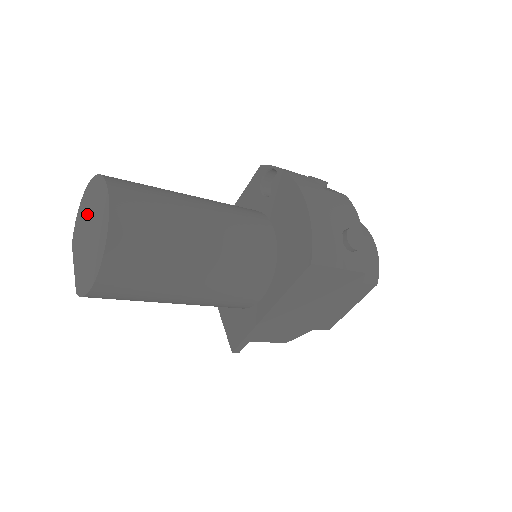
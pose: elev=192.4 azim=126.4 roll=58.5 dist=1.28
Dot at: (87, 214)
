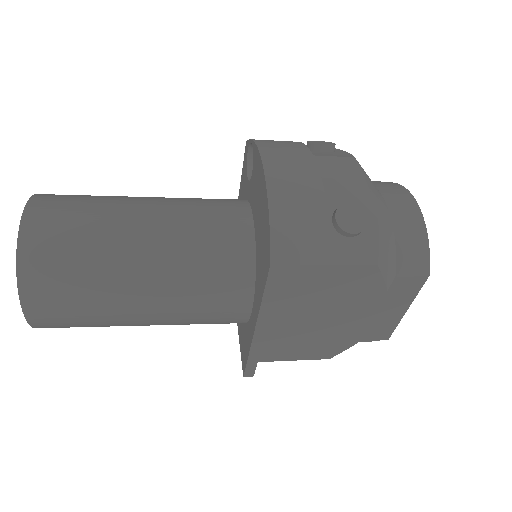
Dot at: occluded
